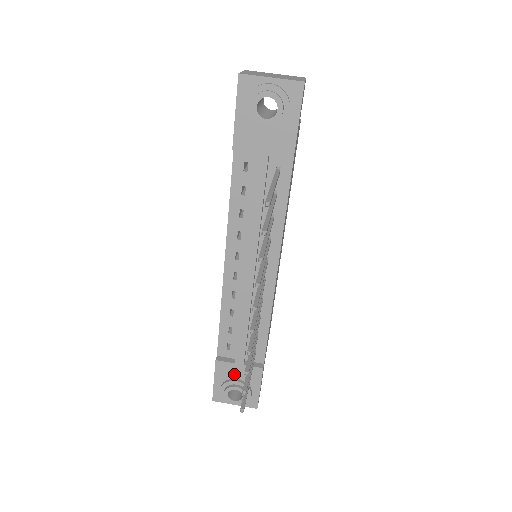
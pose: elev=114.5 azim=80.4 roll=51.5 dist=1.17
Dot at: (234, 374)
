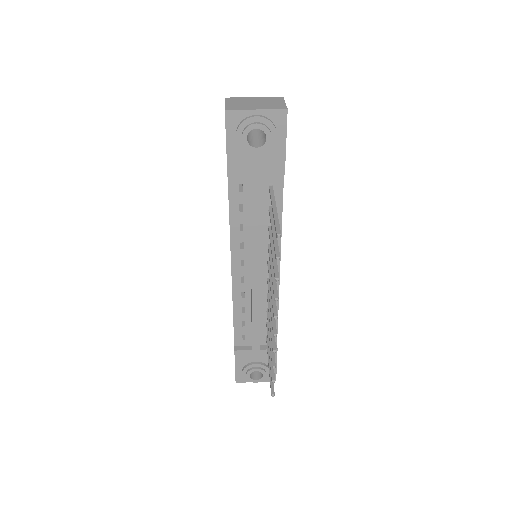
Dot at: (252, 358)
